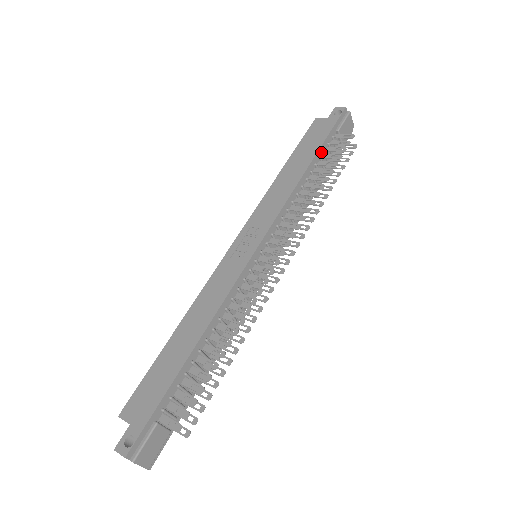
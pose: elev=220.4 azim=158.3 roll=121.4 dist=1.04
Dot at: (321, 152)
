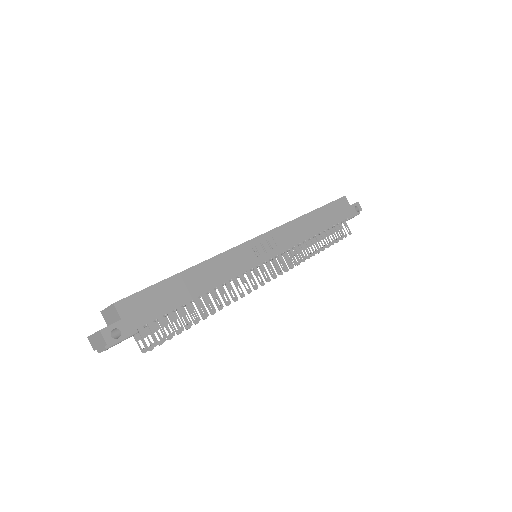
Dot at: (333, 225)
